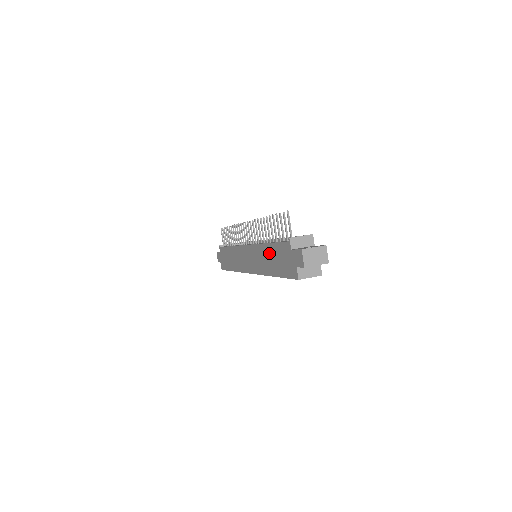
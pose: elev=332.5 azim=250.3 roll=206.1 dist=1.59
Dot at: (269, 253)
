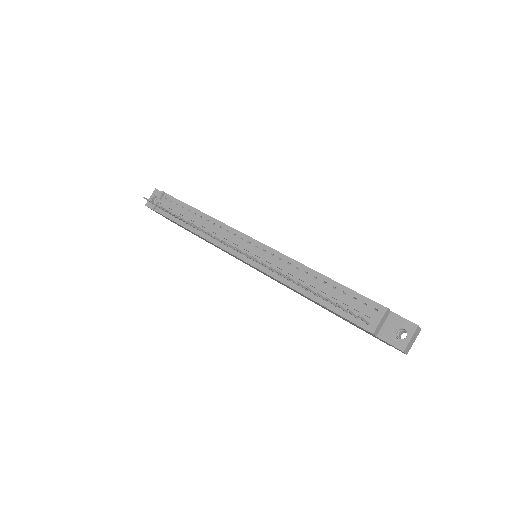
Dot at: occluded
